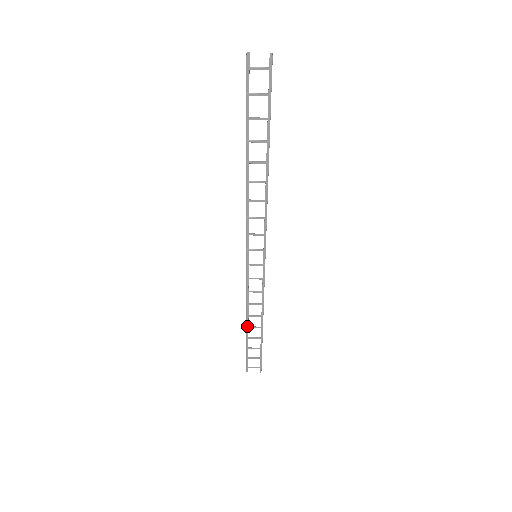
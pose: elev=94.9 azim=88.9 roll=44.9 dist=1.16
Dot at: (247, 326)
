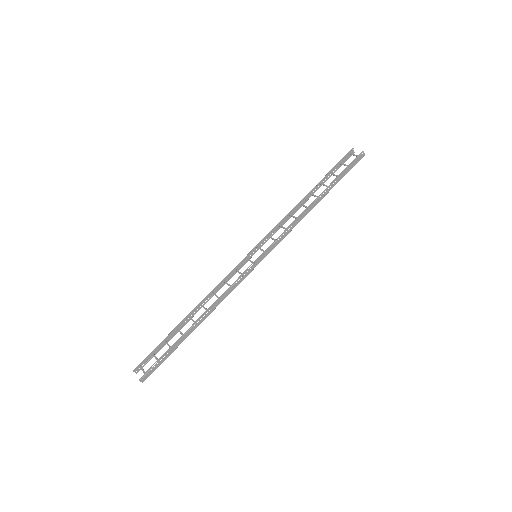
Dot at: (189, 314)
